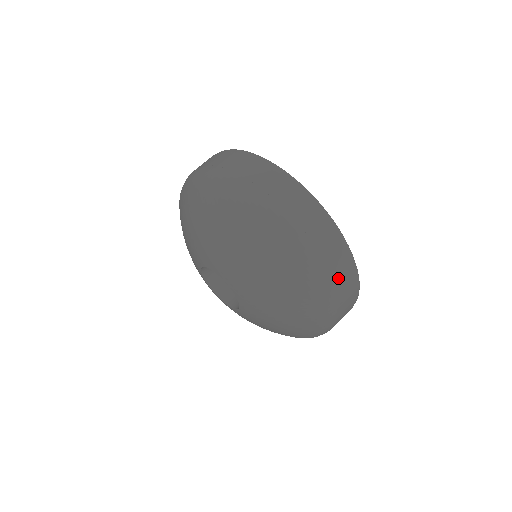
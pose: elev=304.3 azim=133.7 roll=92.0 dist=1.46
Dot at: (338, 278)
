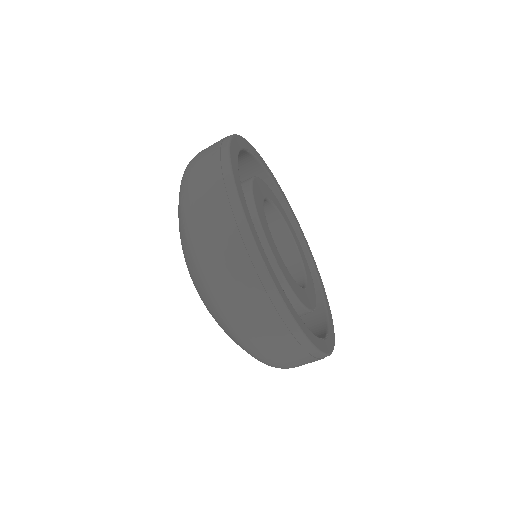
Dot at: (244, 300)
